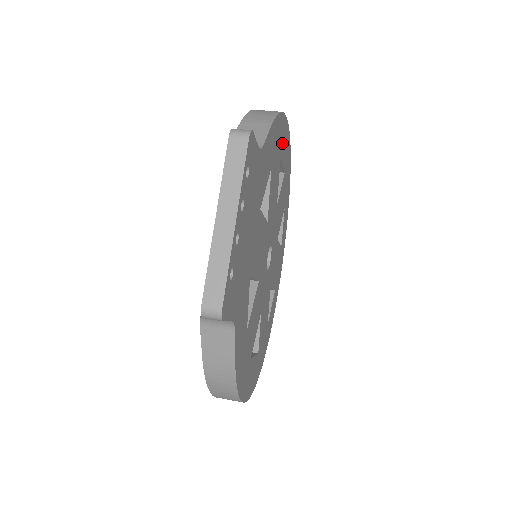
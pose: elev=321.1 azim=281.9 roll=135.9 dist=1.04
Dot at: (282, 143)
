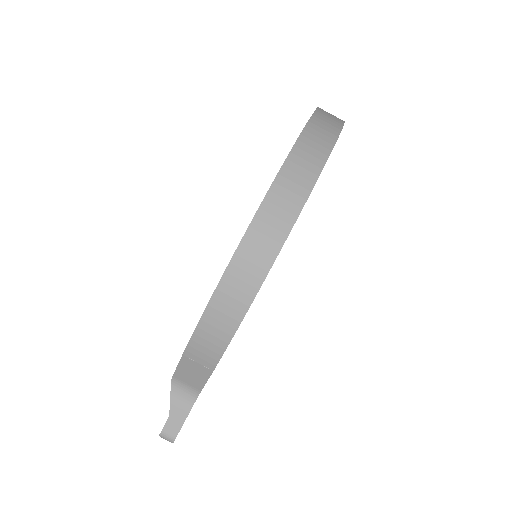
Dot at: occluded
